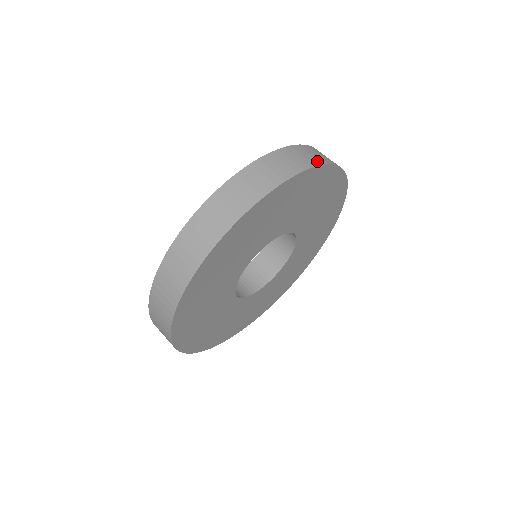
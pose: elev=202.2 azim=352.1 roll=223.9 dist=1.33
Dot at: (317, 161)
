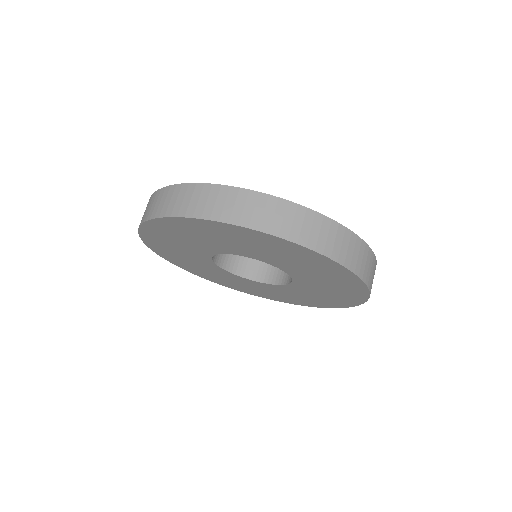
Dot at: (340, 256)
